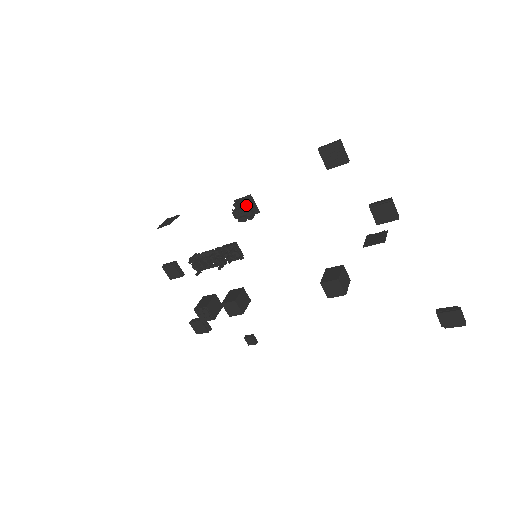
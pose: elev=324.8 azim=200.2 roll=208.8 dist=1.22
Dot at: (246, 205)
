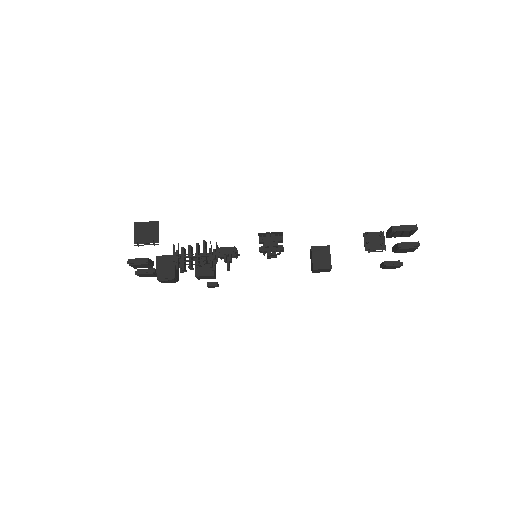
Dot at: (277, 244)
